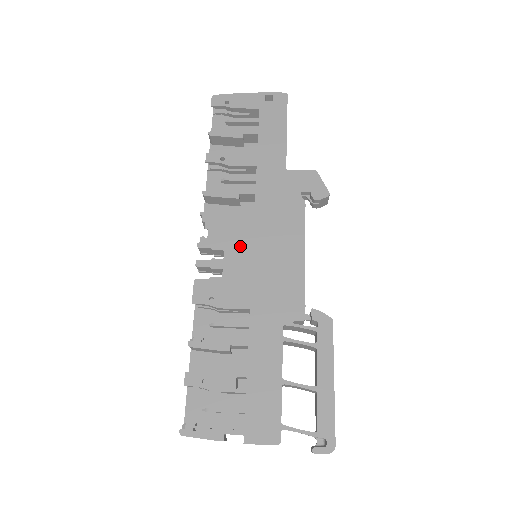
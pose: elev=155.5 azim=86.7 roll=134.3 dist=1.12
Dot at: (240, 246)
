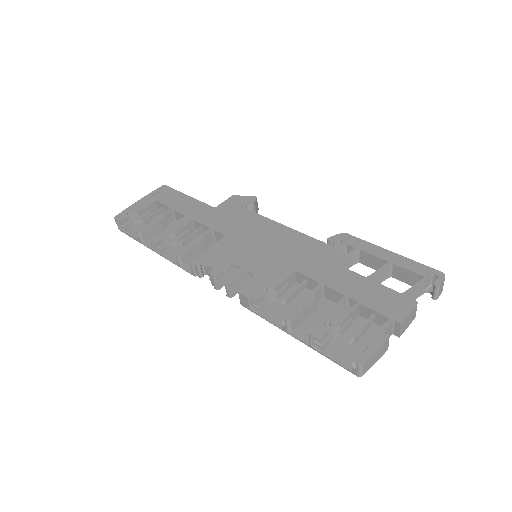
Dot at: (241, 254)
